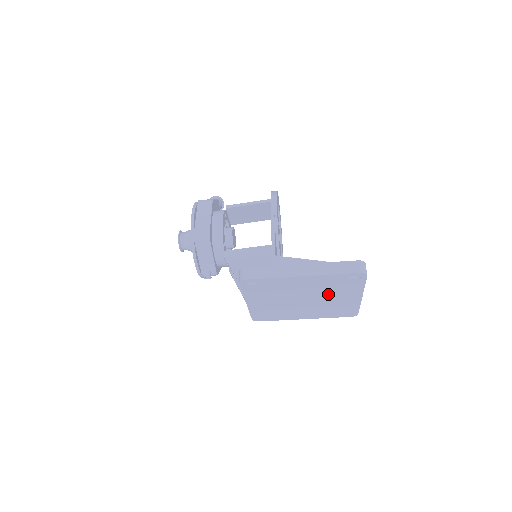
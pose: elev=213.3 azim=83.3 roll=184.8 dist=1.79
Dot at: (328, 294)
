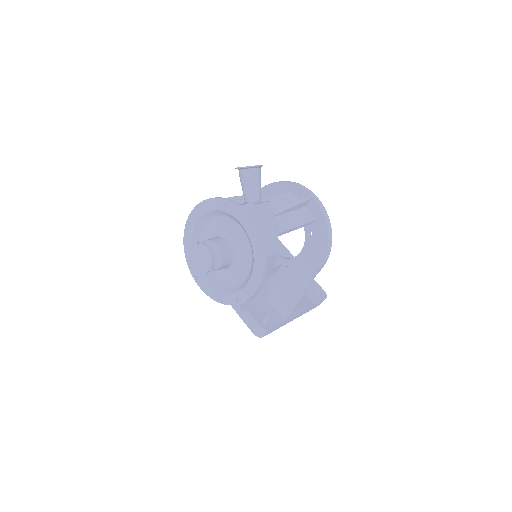
Dot at: occluded
